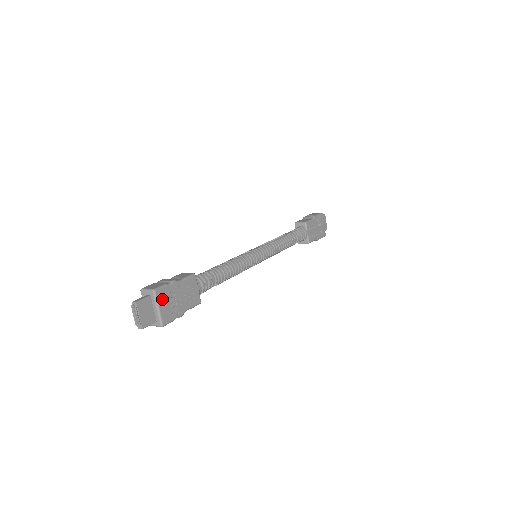
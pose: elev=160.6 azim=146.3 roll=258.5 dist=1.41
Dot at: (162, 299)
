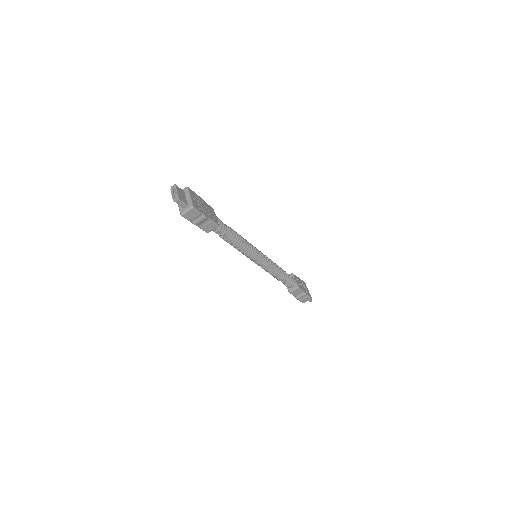
Dot at: (192, 195)
